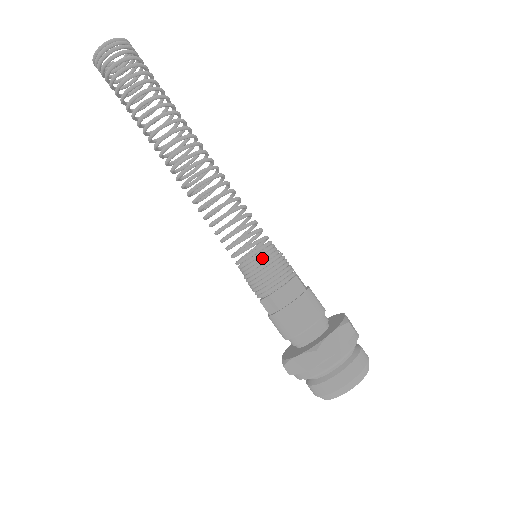
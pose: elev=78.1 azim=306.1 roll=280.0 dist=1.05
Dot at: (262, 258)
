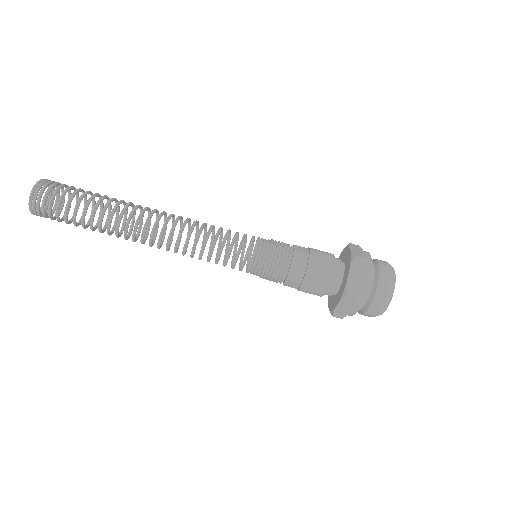
Dot at: (261, 259)
